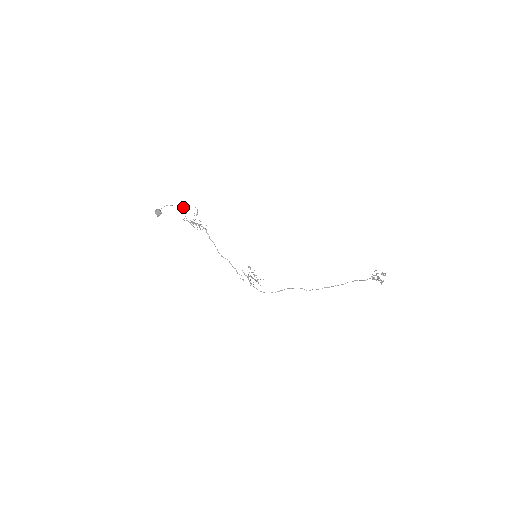
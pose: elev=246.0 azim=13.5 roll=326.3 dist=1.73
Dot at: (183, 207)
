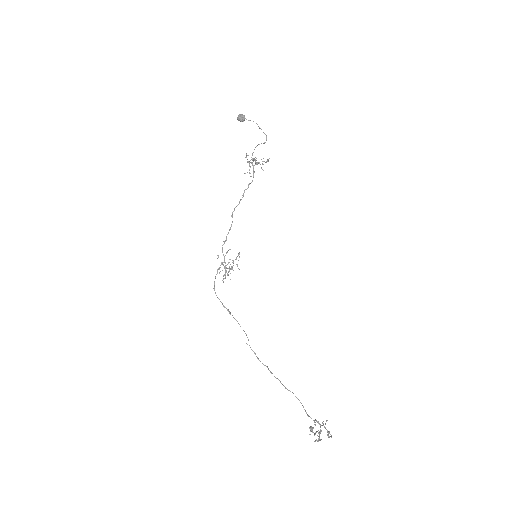
Dot at: occluded
